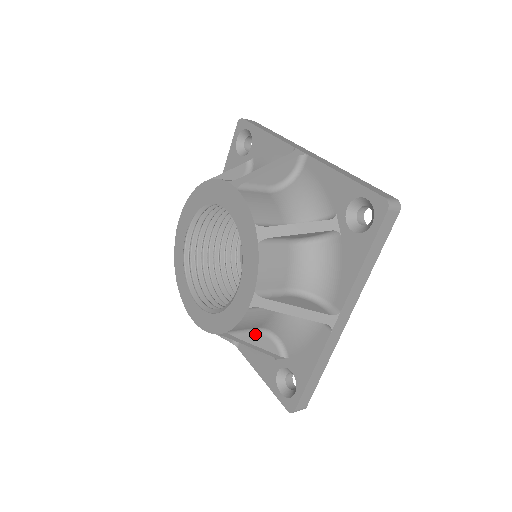
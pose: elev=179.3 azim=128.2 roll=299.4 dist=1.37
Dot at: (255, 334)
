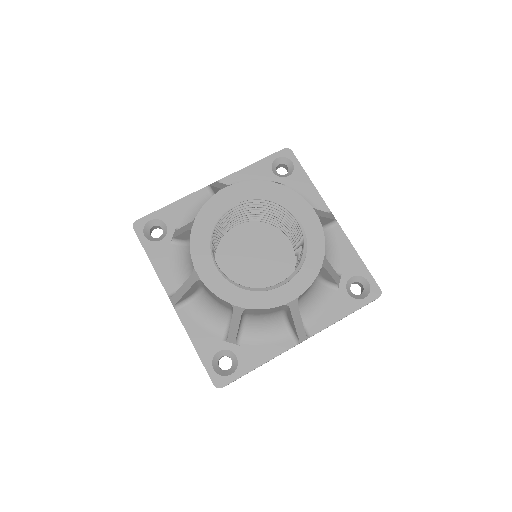
Dot at: occluded
